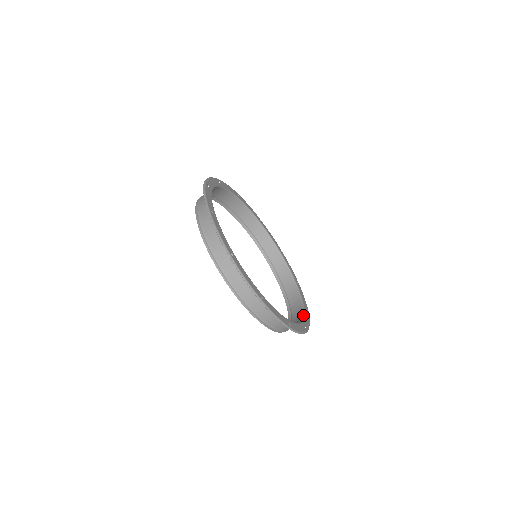
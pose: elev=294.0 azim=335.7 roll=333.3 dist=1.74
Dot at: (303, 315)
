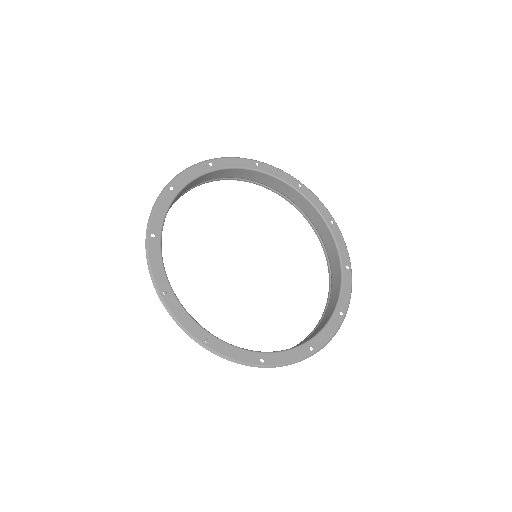
Dot at: (335, 244)
